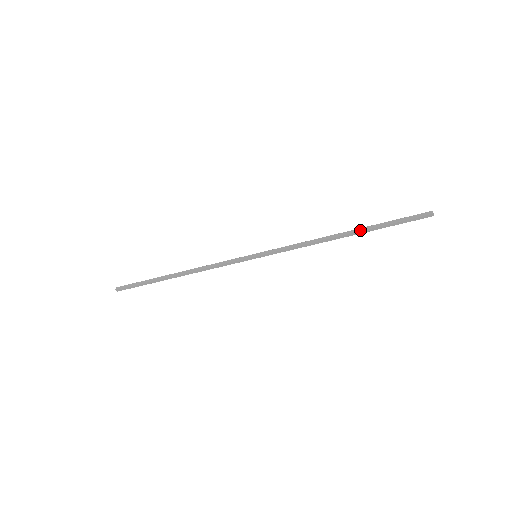
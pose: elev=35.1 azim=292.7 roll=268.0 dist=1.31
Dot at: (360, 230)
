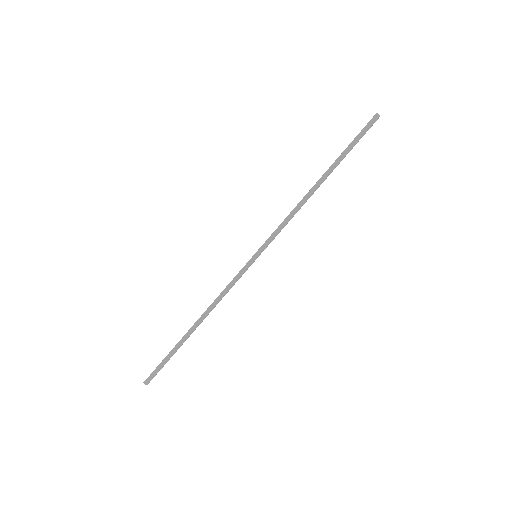
Dot at: occluded
